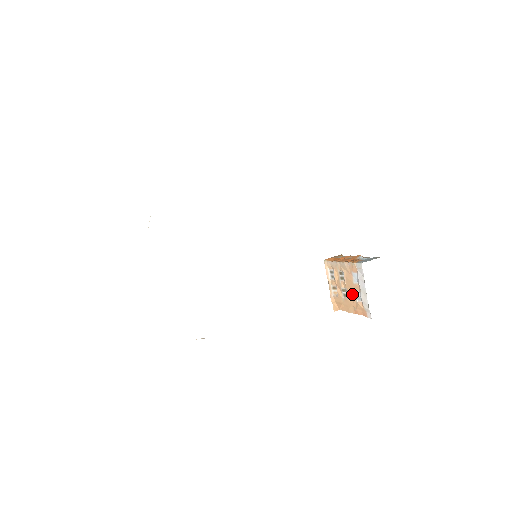
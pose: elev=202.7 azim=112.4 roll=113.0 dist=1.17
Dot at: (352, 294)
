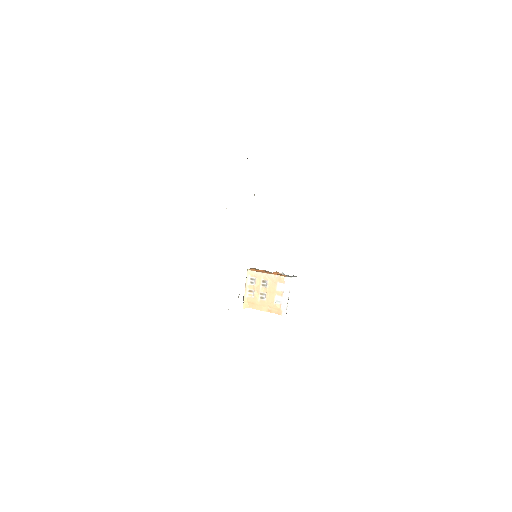
Dot at: (272, 298)
